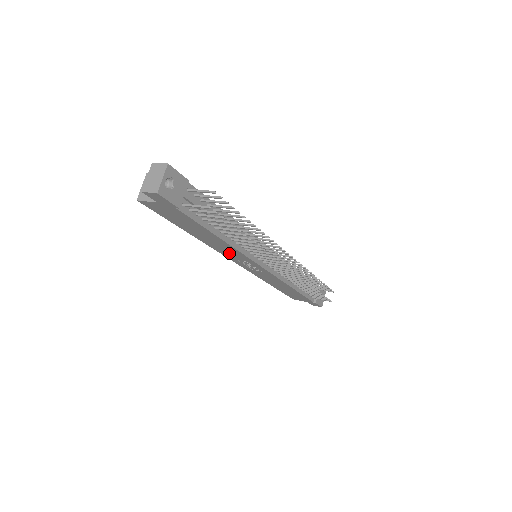
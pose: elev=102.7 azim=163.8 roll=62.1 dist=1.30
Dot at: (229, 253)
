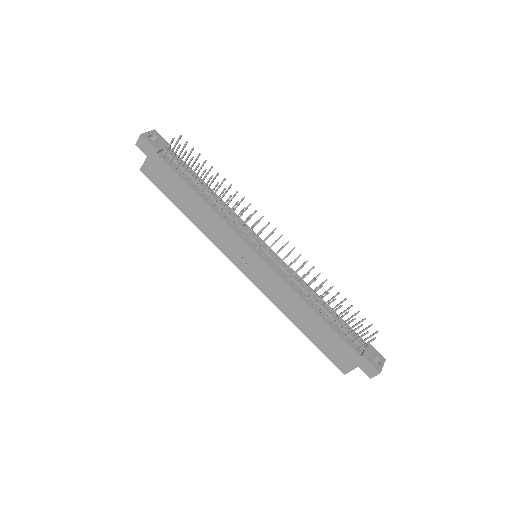
Dot at: (222, 238)
